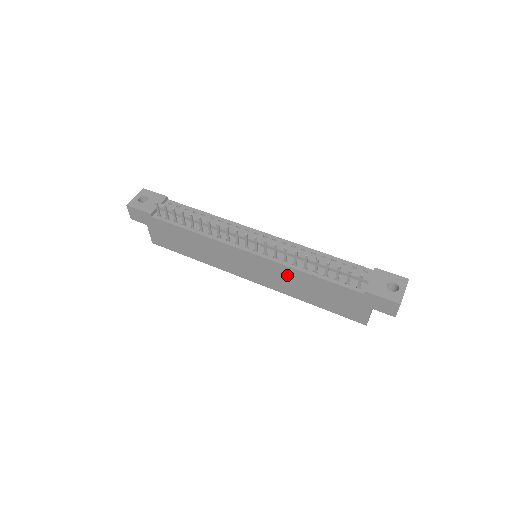
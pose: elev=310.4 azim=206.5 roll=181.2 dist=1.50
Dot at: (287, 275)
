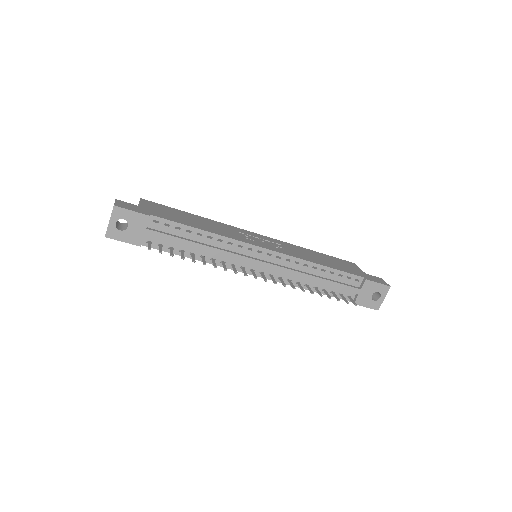
Dot at: occluded
